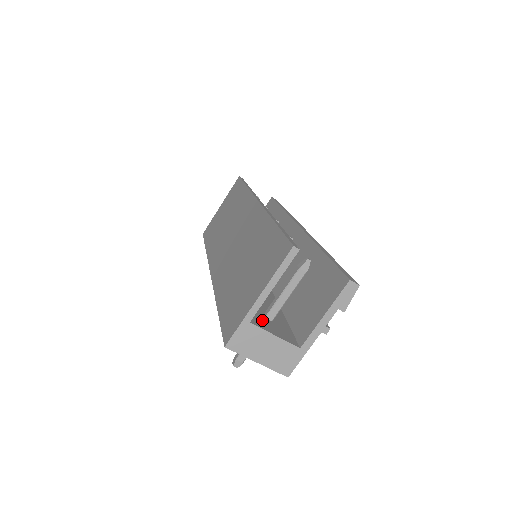
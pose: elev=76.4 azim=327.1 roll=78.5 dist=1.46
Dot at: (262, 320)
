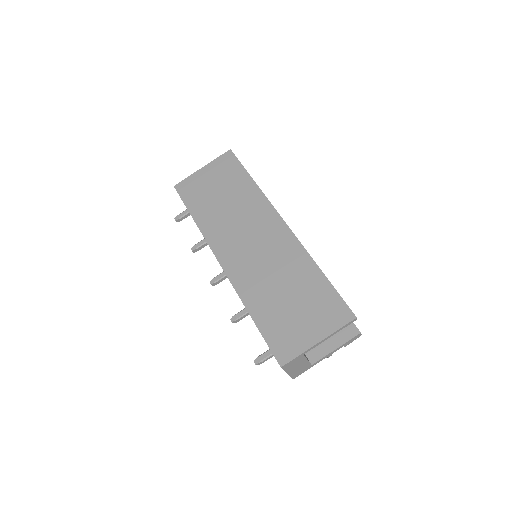
Dot at: occluded
